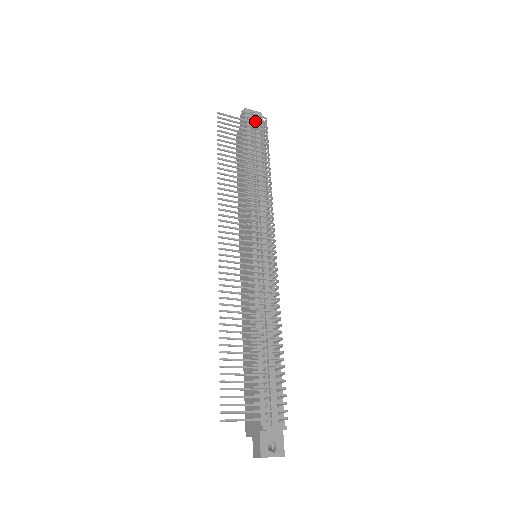
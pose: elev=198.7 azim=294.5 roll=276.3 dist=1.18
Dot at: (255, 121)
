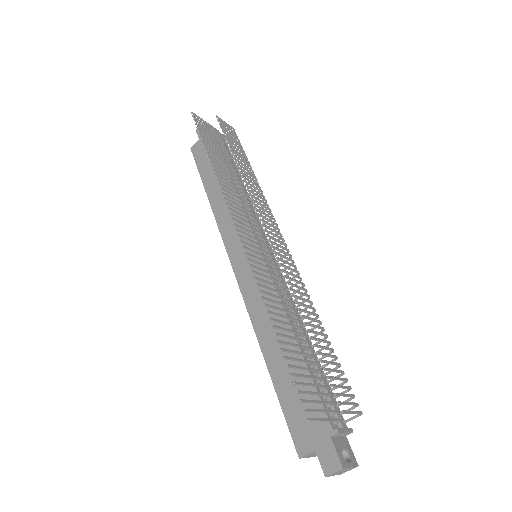
Dot at: occluded
